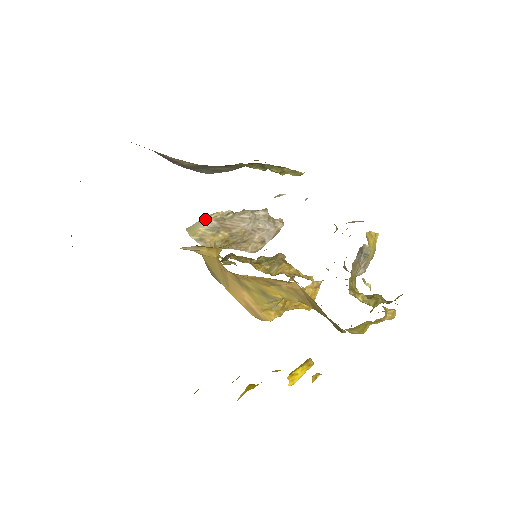
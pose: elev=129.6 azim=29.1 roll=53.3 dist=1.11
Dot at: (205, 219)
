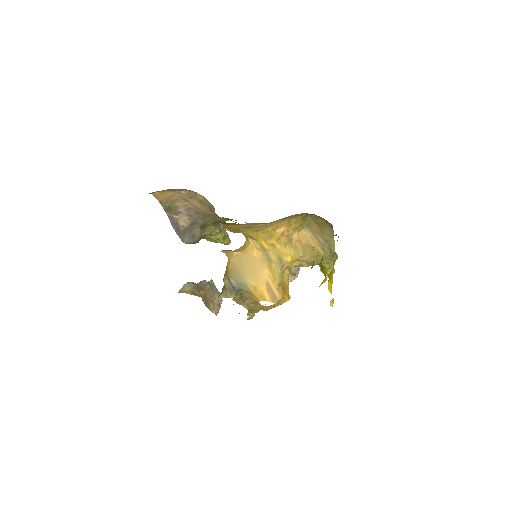
Dot at: (186, 285)
